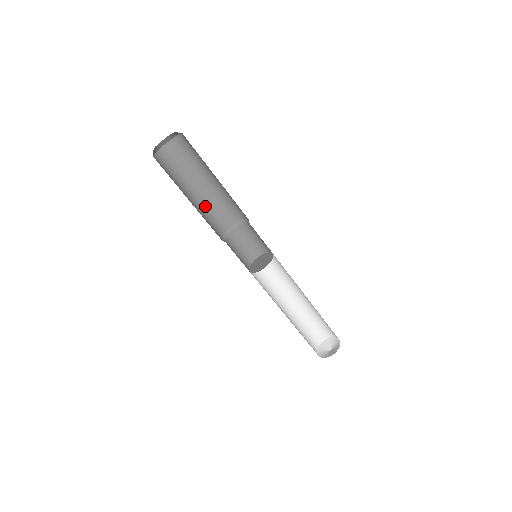
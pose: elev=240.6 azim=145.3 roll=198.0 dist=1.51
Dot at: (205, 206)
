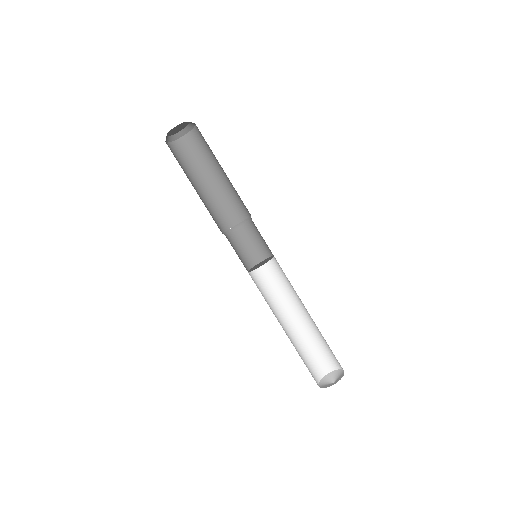
Dot at: (219, 196)
